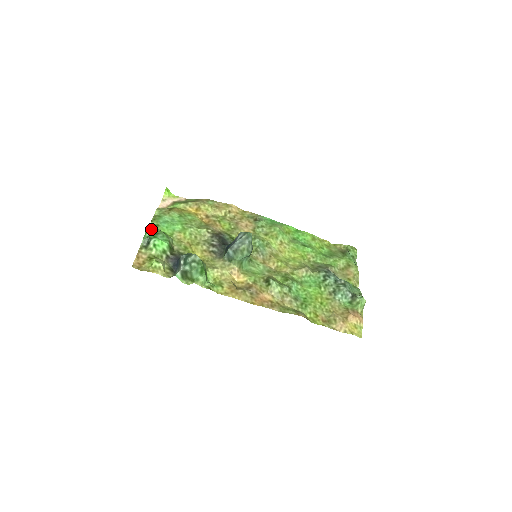
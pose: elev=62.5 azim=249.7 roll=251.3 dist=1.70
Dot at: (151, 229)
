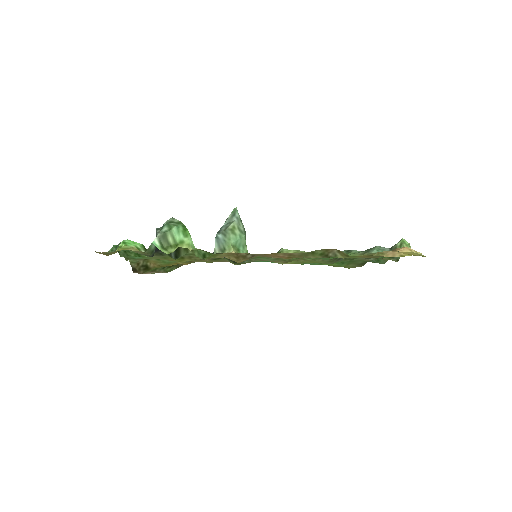
Dot at: occluded
